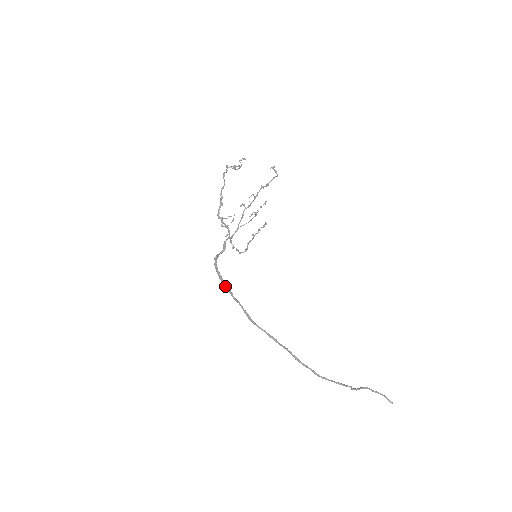
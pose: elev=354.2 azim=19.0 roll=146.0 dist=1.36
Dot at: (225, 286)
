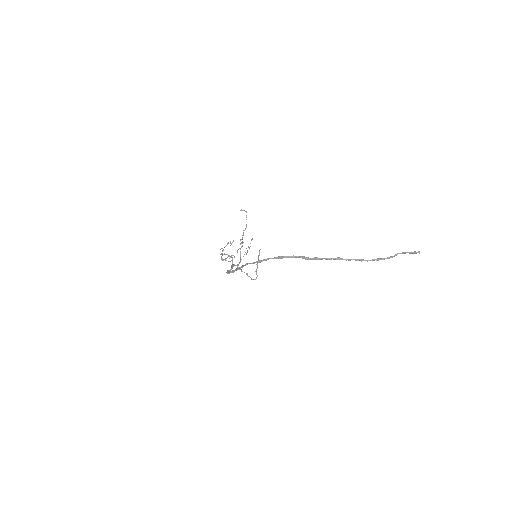
Dot at: (236, 269)
